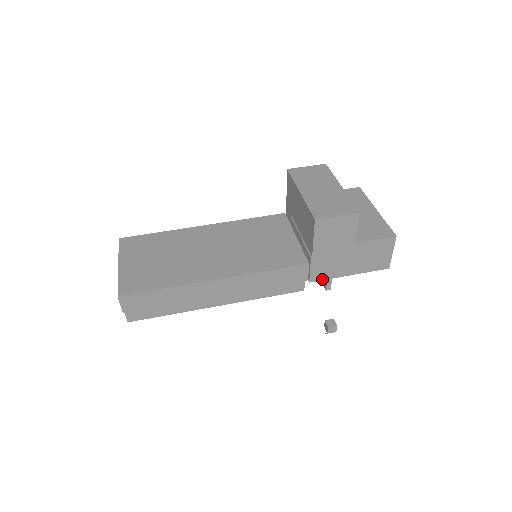
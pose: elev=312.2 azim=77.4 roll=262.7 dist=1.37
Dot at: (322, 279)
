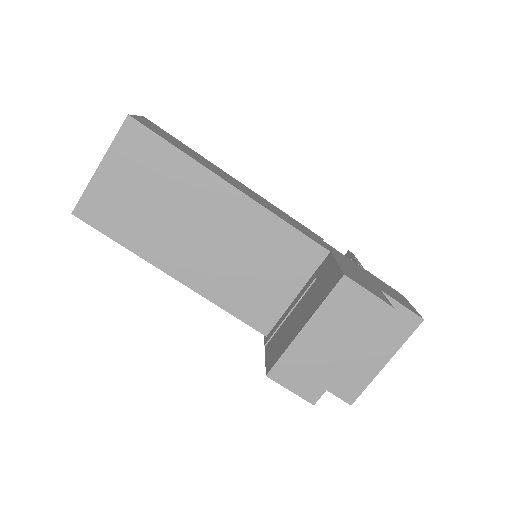
Dot at: occluded
